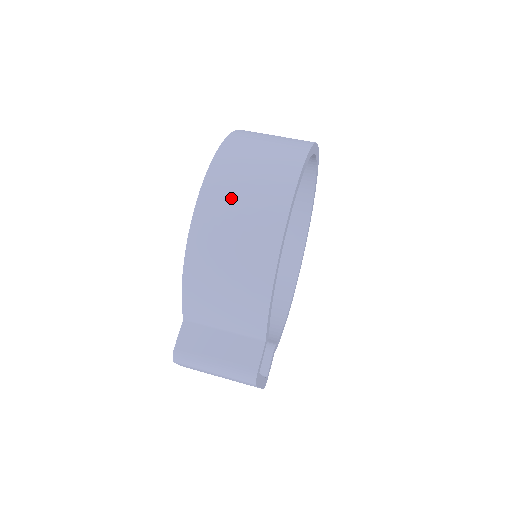
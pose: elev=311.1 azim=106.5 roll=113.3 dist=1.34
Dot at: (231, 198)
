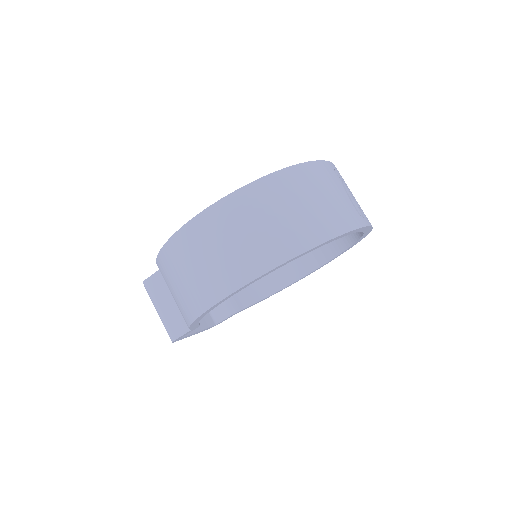
Dot at: (203, 247)
